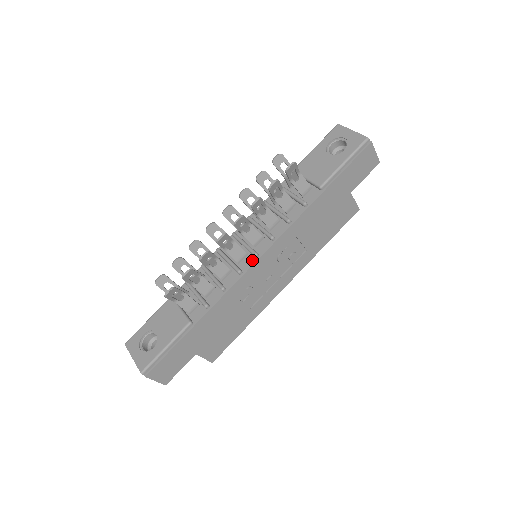
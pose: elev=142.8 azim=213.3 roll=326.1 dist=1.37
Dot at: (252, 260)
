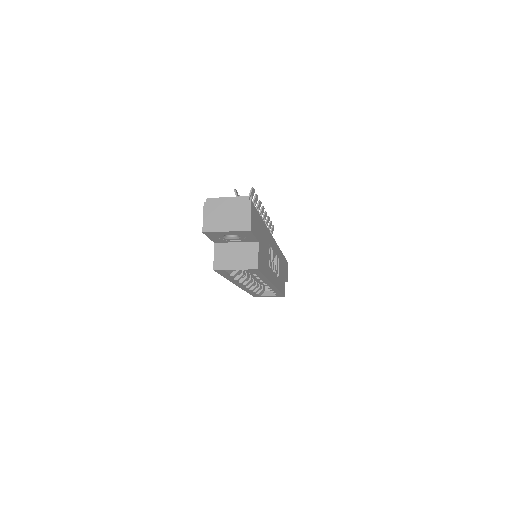
Dot at: occluded
